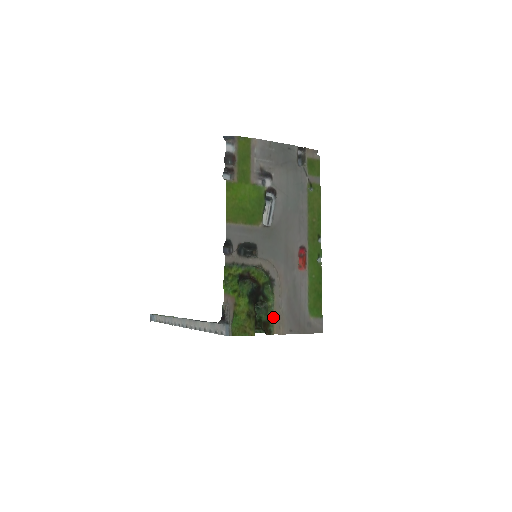
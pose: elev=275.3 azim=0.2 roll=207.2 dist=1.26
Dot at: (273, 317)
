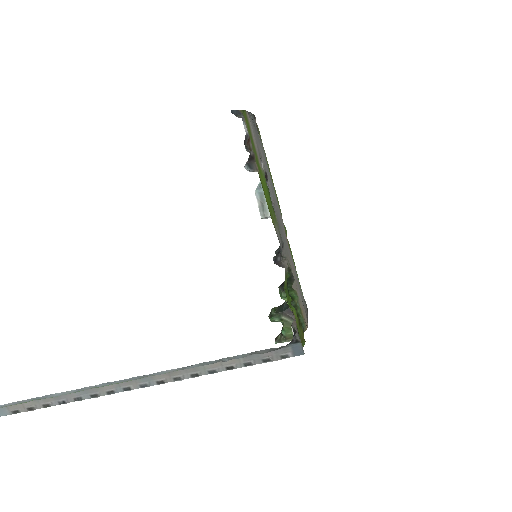
Dot at: (301, 313)
